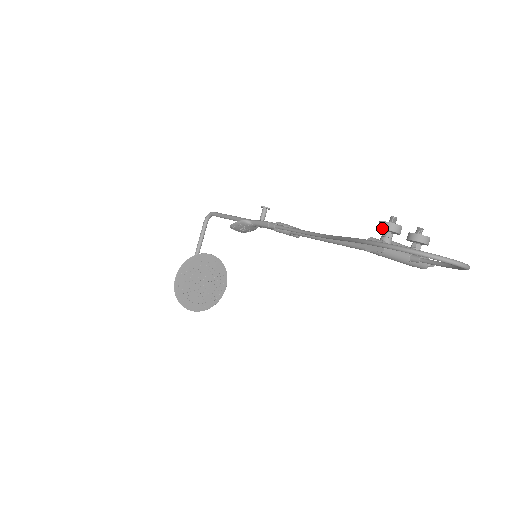
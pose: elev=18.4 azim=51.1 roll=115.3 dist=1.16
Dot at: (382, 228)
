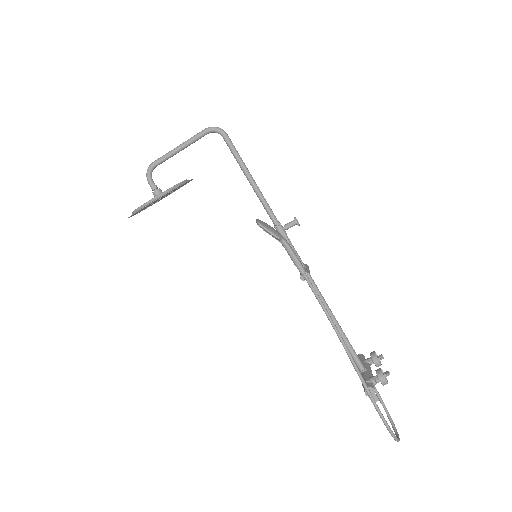
Dot at: (382, 382)
